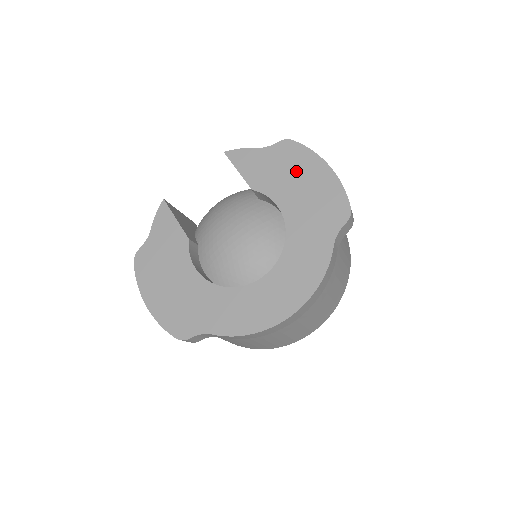
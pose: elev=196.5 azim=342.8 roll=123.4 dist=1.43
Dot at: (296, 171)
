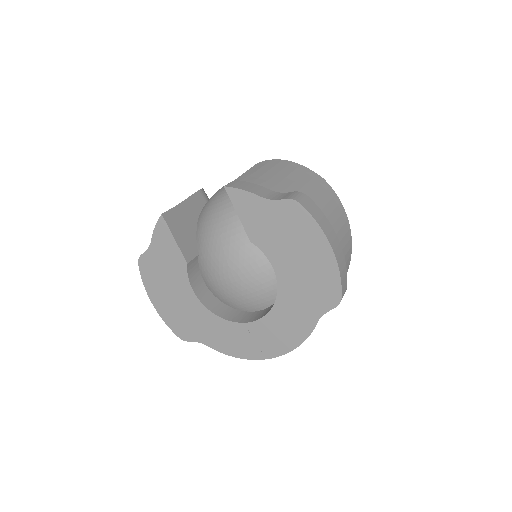
Dot at: (297, 240)
